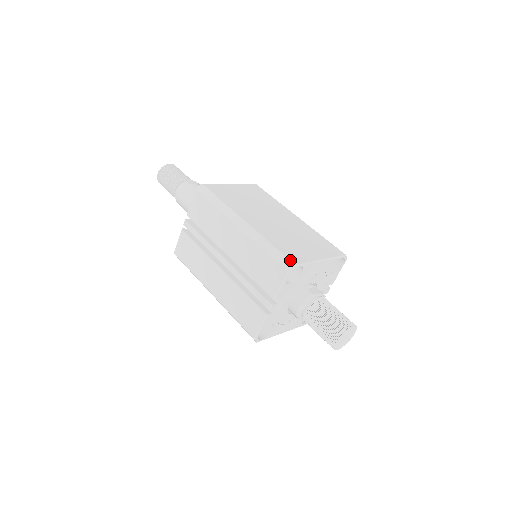
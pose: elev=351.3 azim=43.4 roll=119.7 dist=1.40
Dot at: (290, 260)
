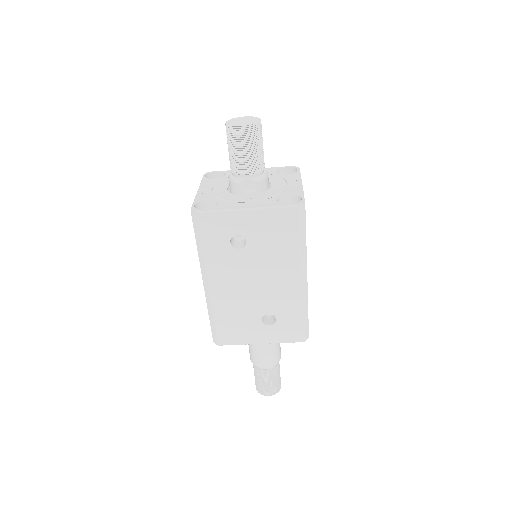
Dot at: occluded
